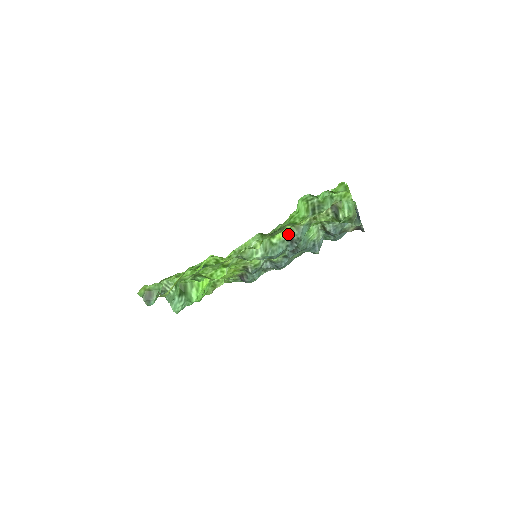
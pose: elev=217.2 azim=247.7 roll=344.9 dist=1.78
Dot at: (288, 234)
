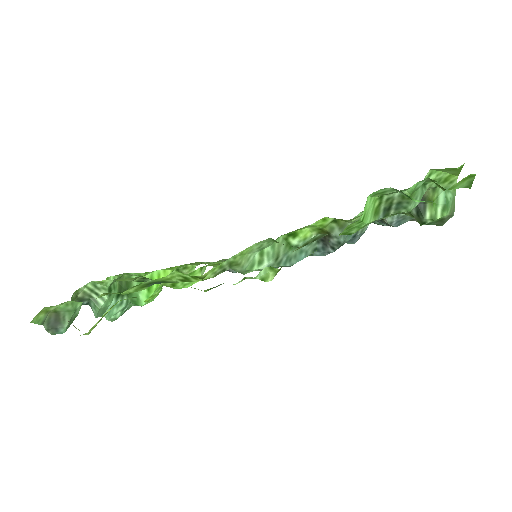
Dot at: (322, 232)
